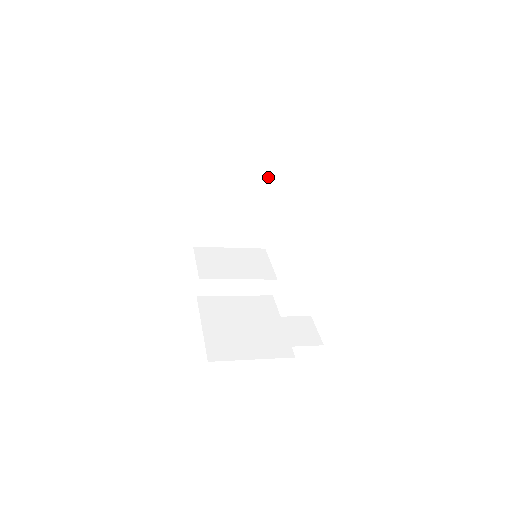
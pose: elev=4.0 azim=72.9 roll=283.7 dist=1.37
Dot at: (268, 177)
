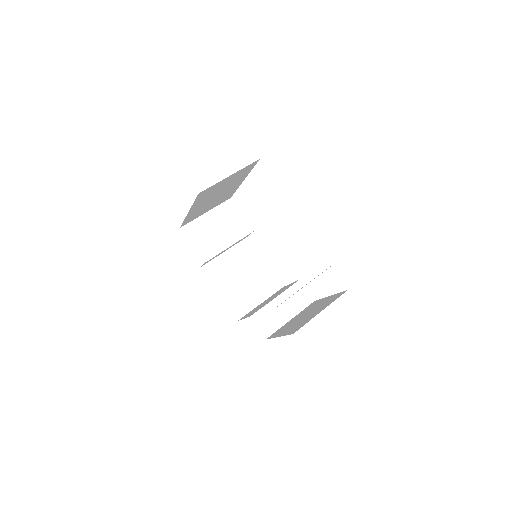
Dot at: (241, 176)
